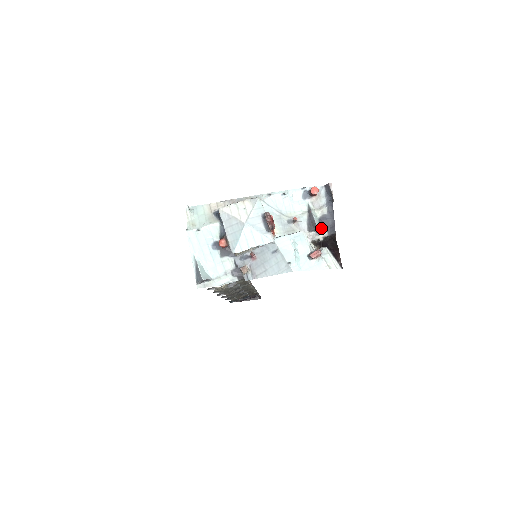
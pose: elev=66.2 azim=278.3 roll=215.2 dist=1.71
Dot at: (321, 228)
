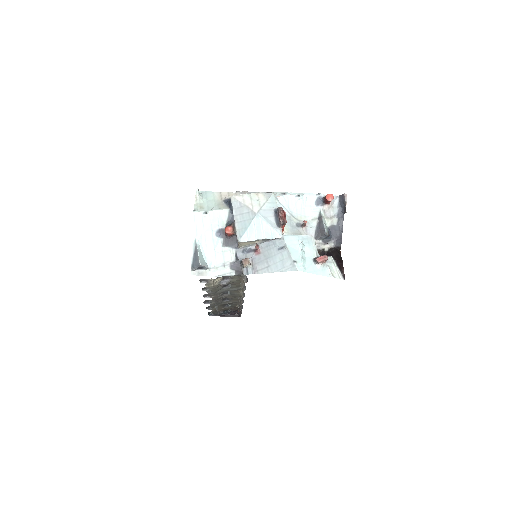
Dot at: (328, 238)
